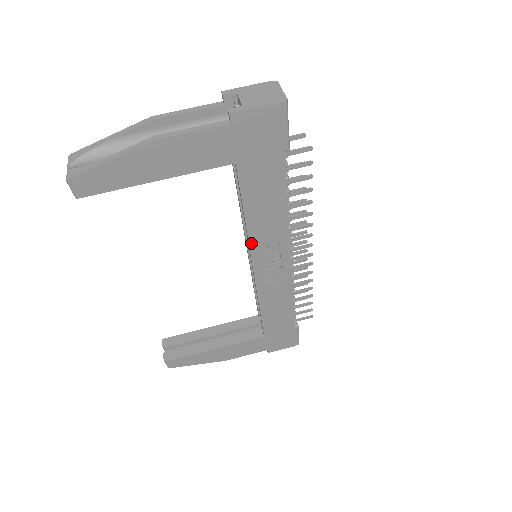
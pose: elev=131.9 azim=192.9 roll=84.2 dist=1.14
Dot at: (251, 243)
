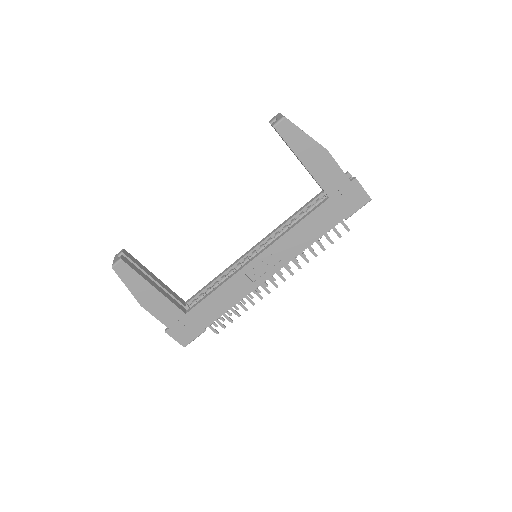
Dot at: (277, 242)
